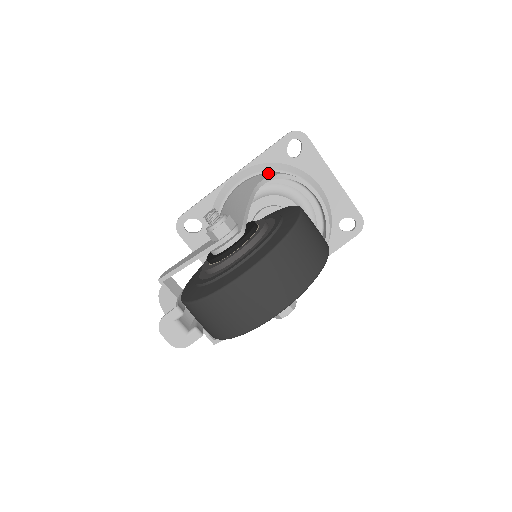
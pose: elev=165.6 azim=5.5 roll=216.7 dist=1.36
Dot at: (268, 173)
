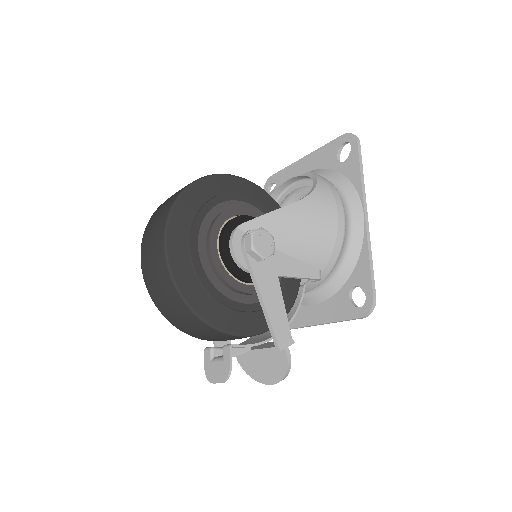
Dot at: occluded
